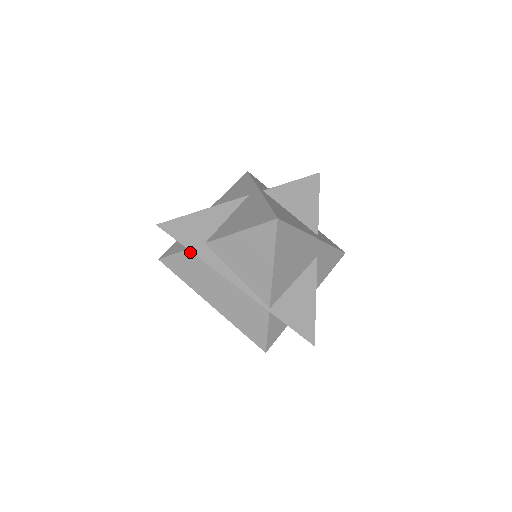
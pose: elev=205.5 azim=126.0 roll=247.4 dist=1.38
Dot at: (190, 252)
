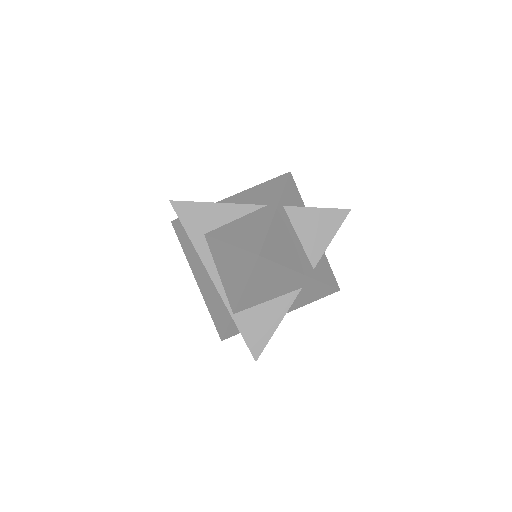
Dot at: occluded
